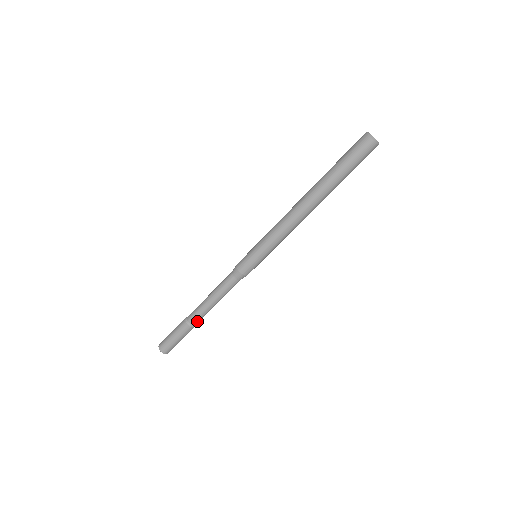
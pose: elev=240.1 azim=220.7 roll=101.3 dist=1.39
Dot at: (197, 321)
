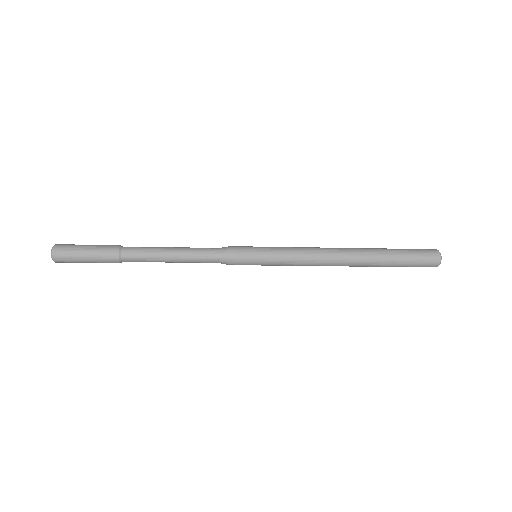
Dot at: (132, 261)
